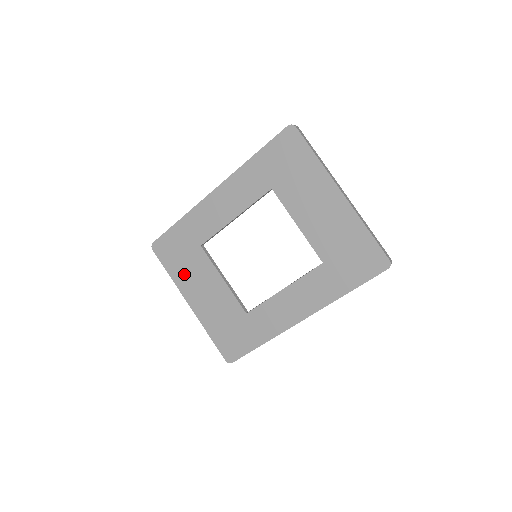
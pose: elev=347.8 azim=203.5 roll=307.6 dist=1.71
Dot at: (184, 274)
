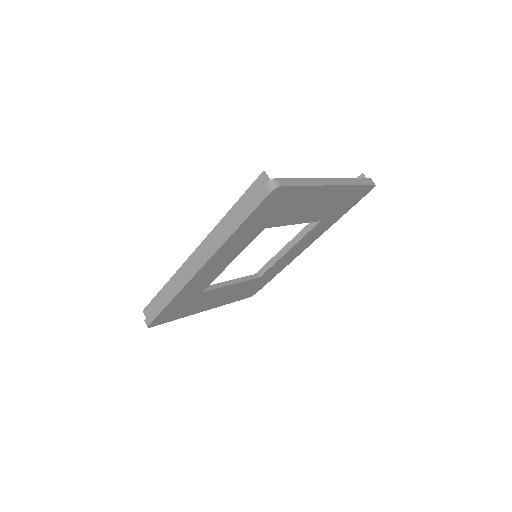
Dot at: (193, 309)
